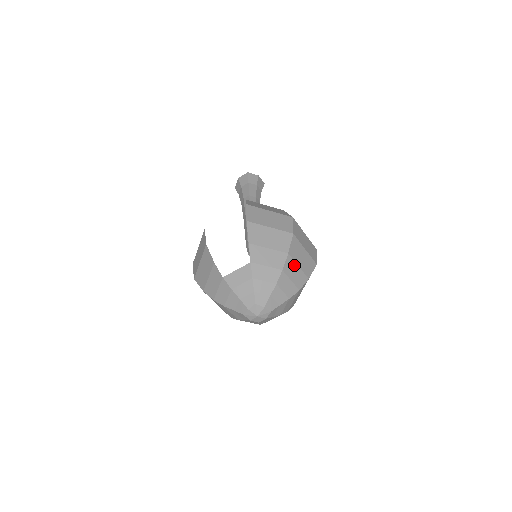
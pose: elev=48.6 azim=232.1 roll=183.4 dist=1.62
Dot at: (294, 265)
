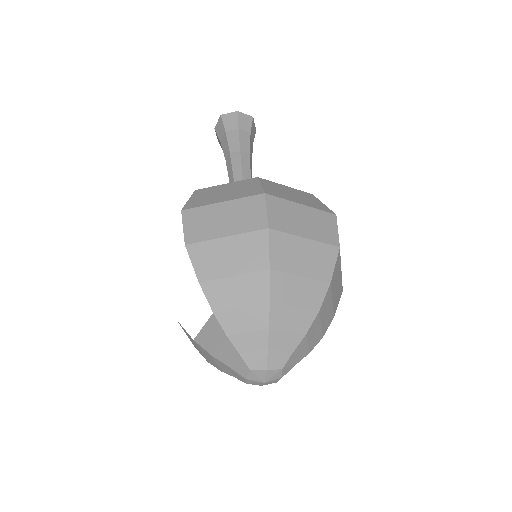
Dot at: (290, 280)
